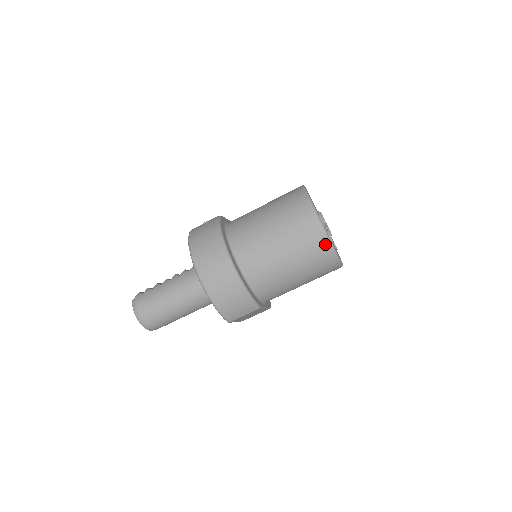
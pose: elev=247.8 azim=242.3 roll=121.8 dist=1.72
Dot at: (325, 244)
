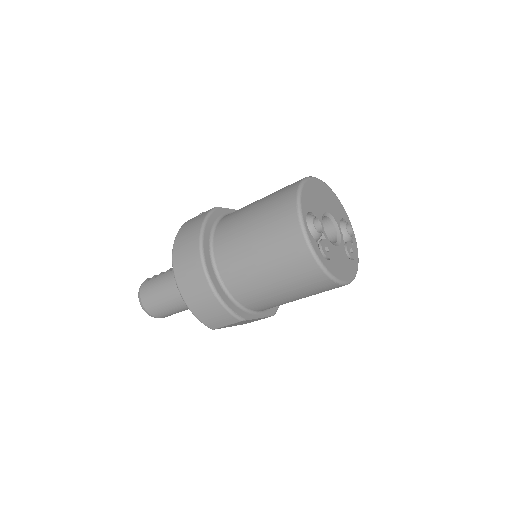
Dot at: (310, 260)
